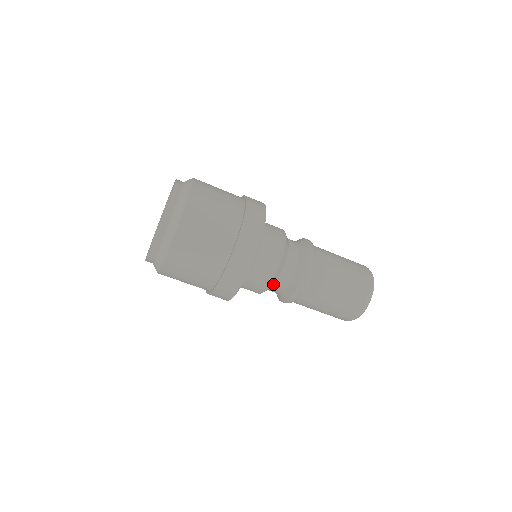
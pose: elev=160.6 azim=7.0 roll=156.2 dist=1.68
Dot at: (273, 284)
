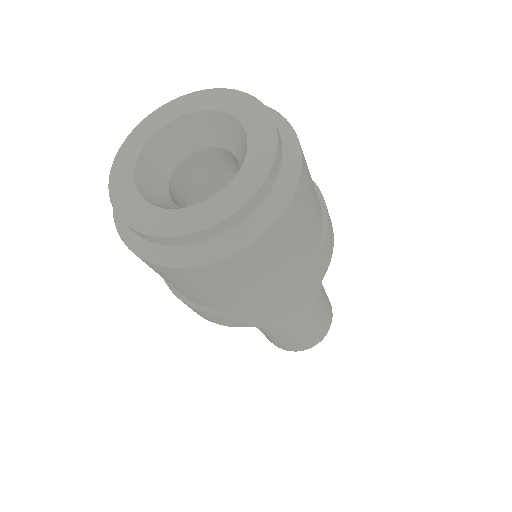
Dot at: occluded
